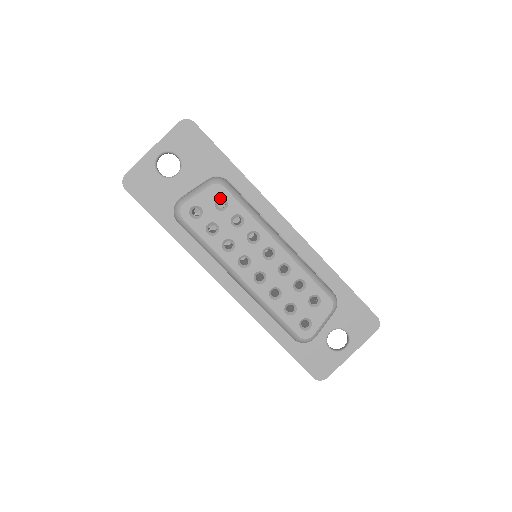
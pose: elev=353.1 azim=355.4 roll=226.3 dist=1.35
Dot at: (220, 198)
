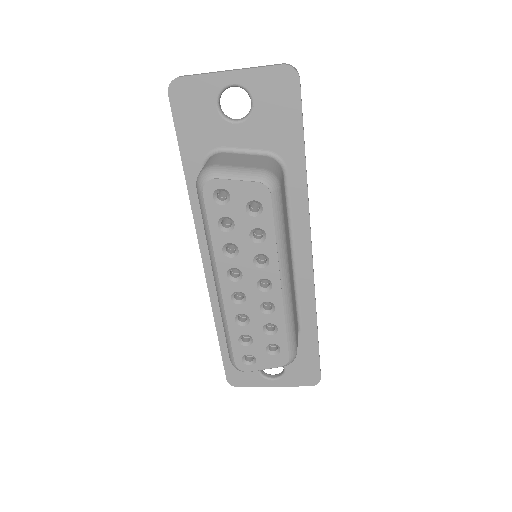
Dot at: (258, 201)
